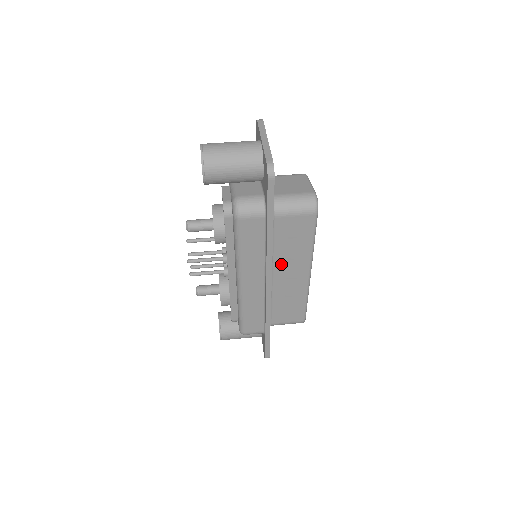
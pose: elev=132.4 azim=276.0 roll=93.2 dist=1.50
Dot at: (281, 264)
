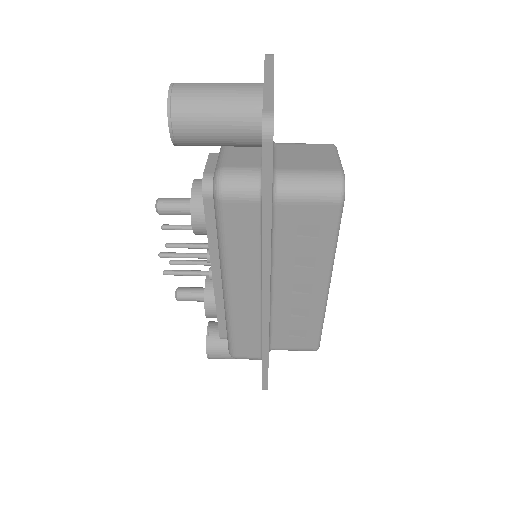
Dot at: (286, 272)
